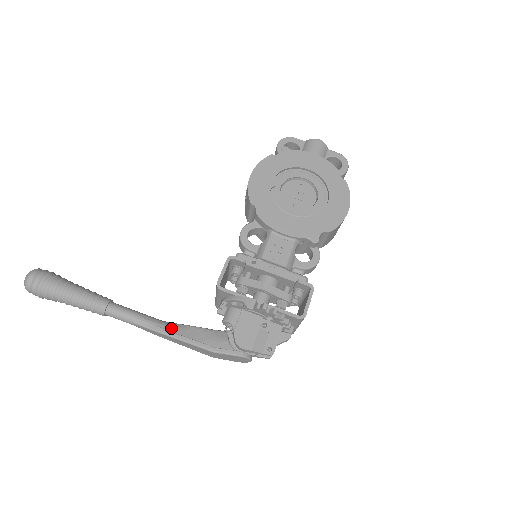
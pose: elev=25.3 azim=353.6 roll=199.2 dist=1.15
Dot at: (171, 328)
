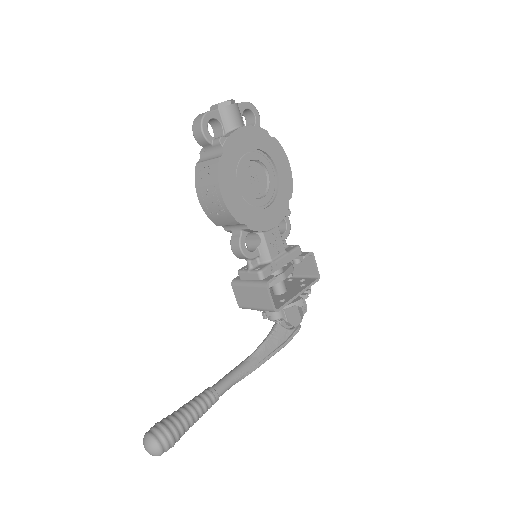
Dot at: (258, 359)
